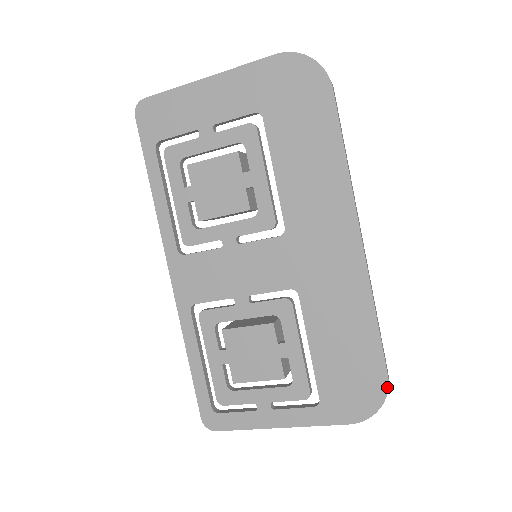
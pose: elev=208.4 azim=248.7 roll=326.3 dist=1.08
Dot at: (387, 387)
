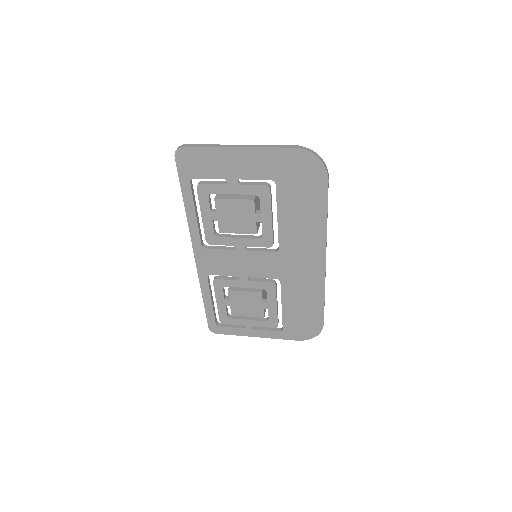
Dot at: occluded
